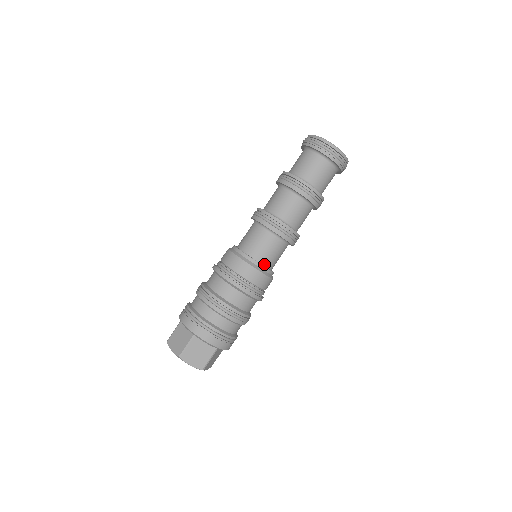
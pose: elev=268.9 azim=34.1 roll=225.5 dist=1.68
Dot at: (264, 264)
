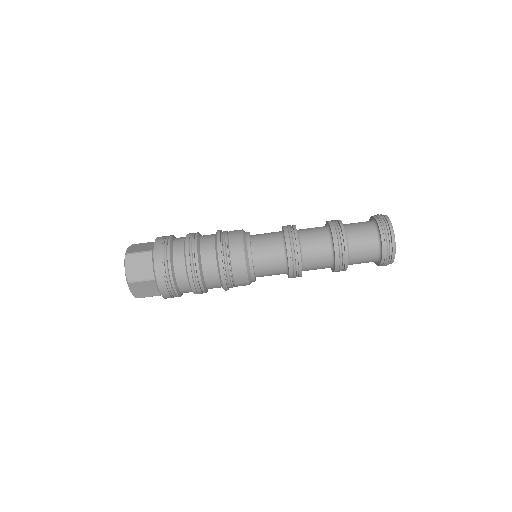
Dot at: (254, 259)
